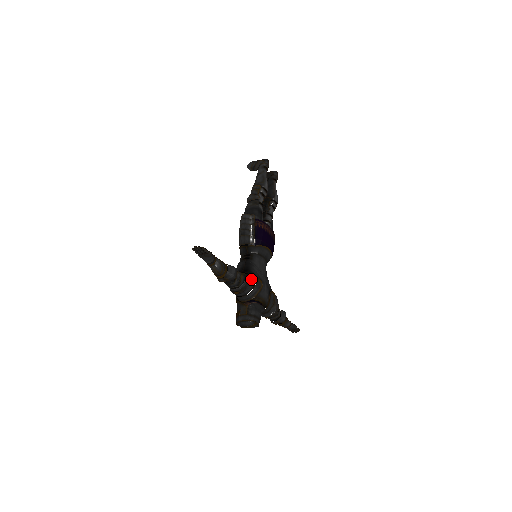
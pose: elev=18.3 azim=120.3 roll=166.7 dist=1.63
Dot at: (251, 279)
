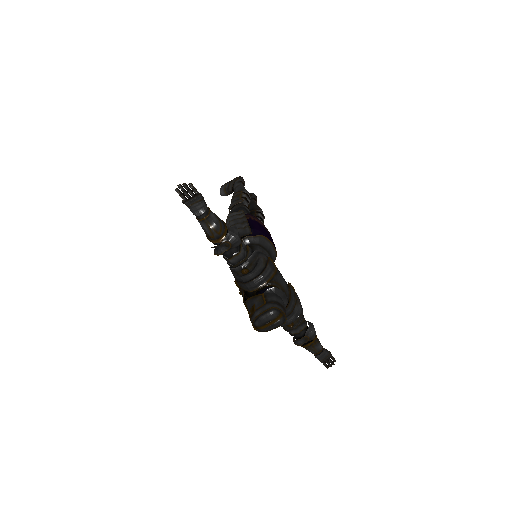
Dot at: (261, 253)
